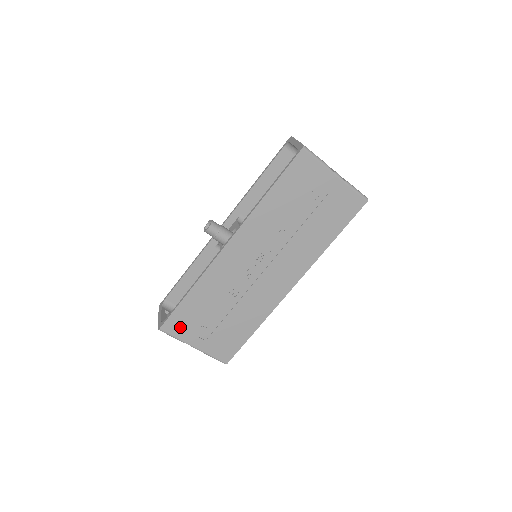
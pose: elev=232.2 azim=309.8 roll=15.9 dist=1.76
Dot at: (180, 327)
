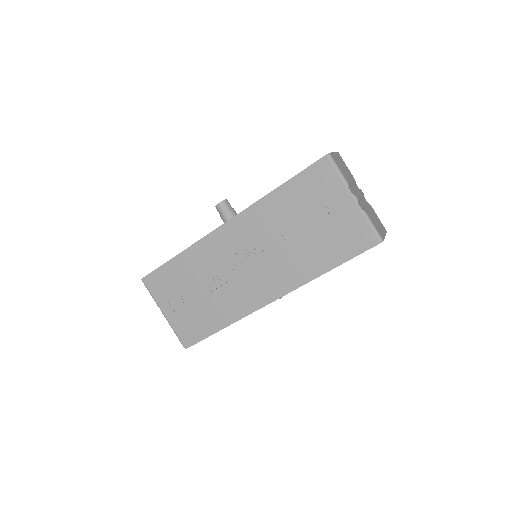
Dot at: (159, 287)
